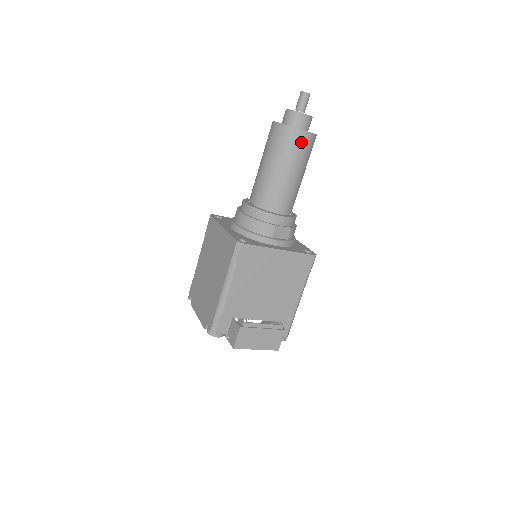
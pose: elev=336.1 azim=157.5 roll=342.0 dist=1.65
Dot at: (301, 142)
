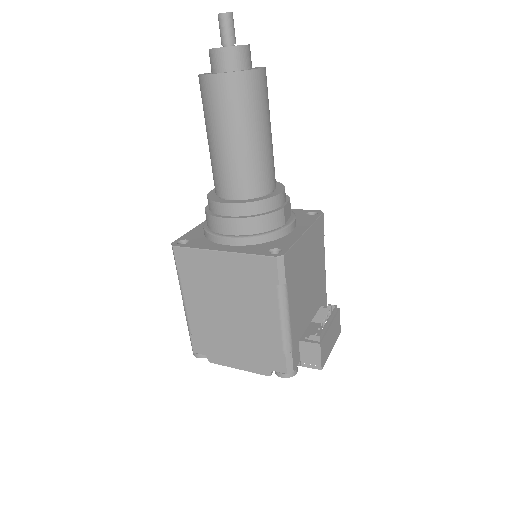
Dot at: (263, 86)
